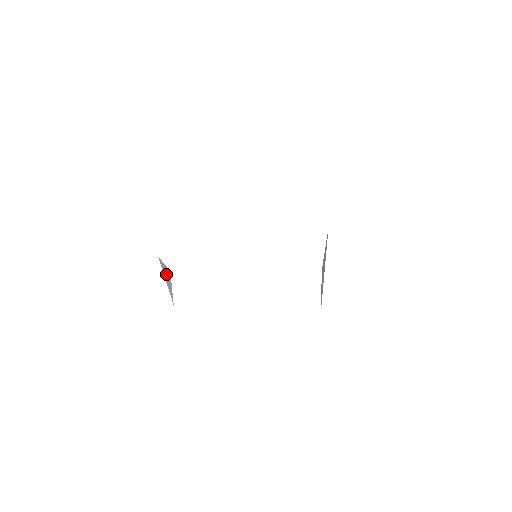
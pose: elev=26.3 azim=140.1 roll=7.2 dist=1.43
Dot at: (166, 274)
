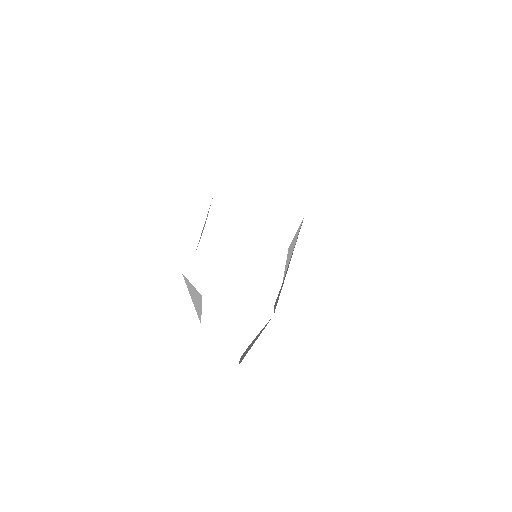
Dot at: (194, 295)
